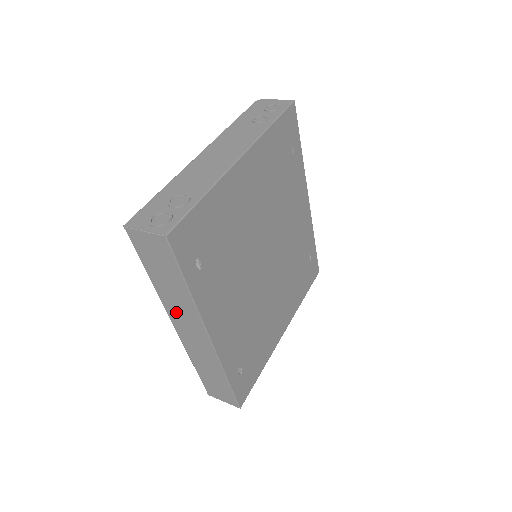
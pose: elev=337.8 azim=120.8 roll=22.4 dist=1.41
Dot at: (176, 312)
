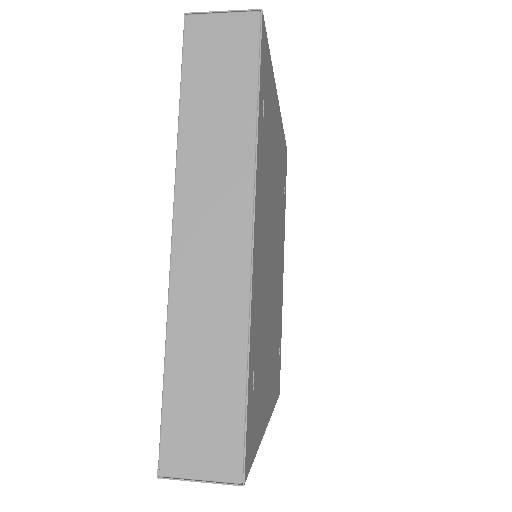
Dot at: (199, 184)
